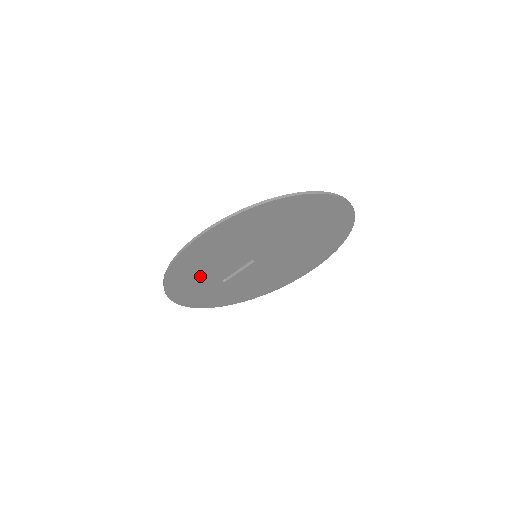
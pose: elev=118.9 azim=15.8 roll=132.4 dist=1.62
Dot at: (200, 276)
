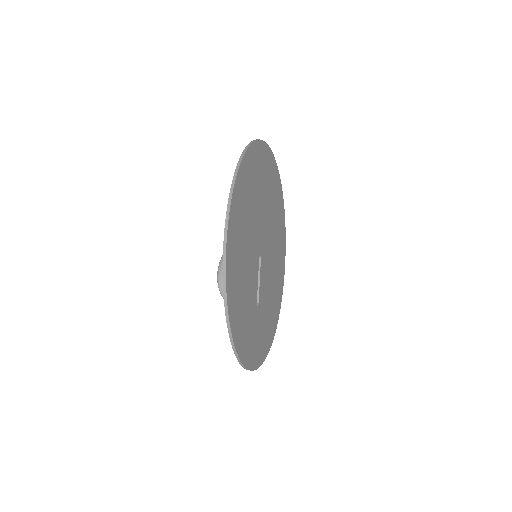
Dot at: (245, 305)
